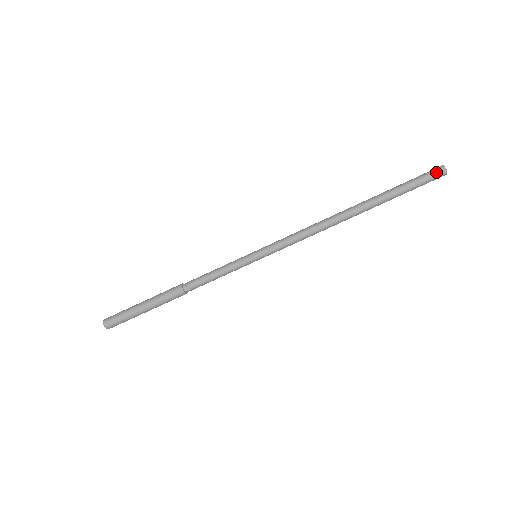
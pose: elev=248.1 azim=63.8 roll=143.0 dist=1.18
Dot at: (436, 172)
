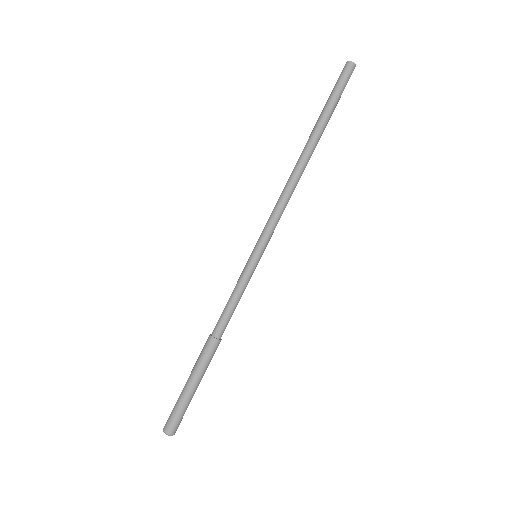
Dot at: (342, 70)
